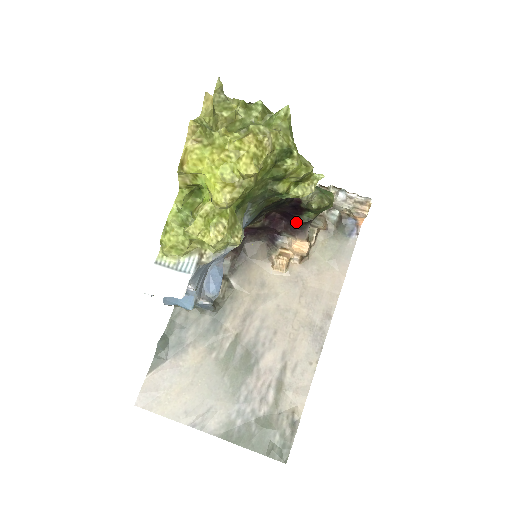
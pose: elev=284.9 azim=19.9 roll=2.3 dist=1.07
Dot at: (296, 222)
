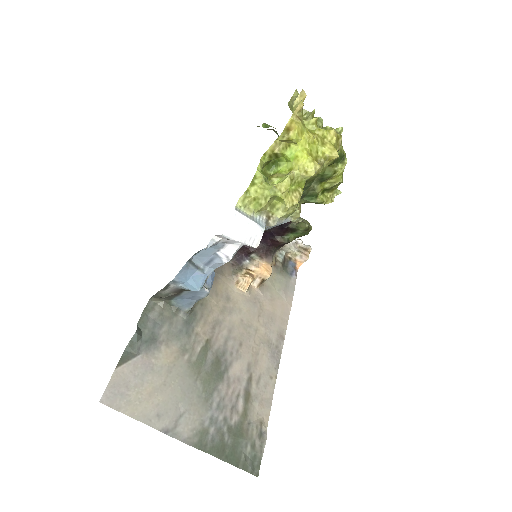
Dot at: (272, 244)
